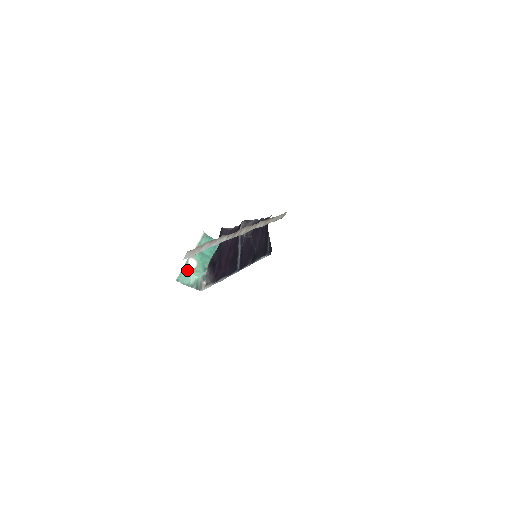
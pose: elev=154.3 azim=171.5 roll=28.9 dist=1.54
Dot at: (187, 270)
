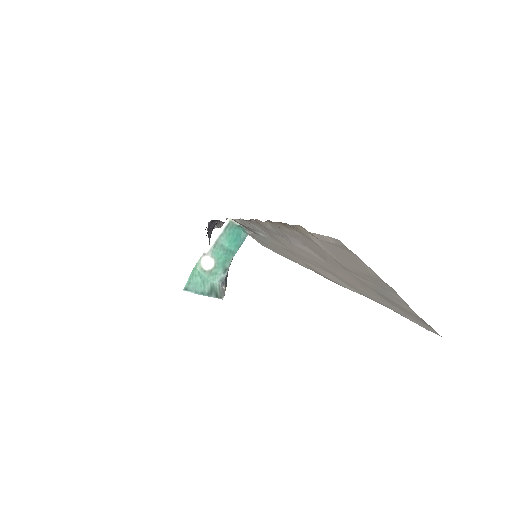
Dot at: (199, 273)
